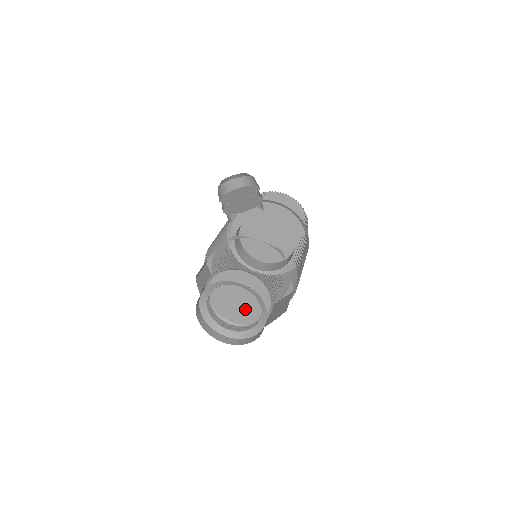
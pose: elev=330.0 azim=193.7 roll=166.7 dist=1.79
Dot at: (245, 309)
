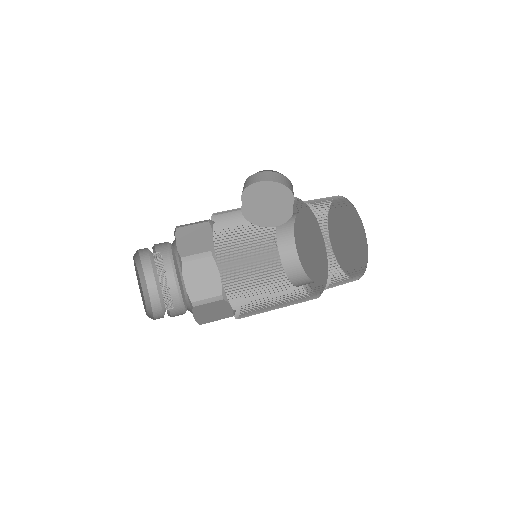
Dot at: occluded
